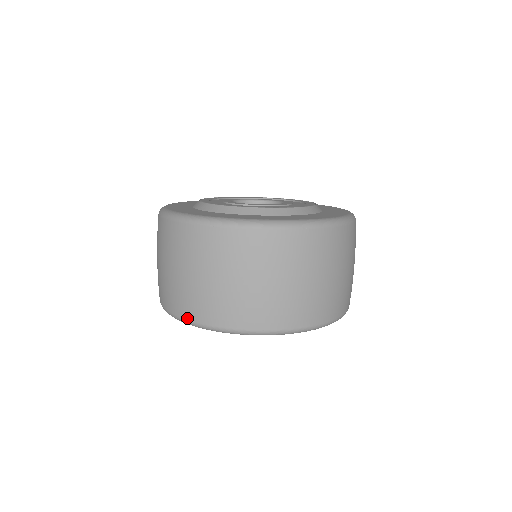
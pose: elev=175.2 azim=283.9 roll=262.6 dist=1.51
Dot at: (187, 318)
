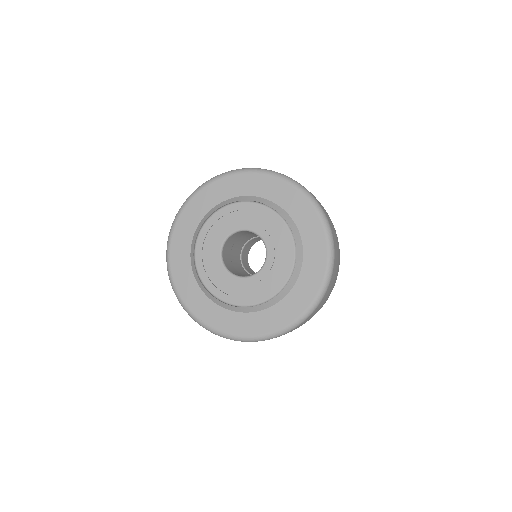
Dot at: occluded
